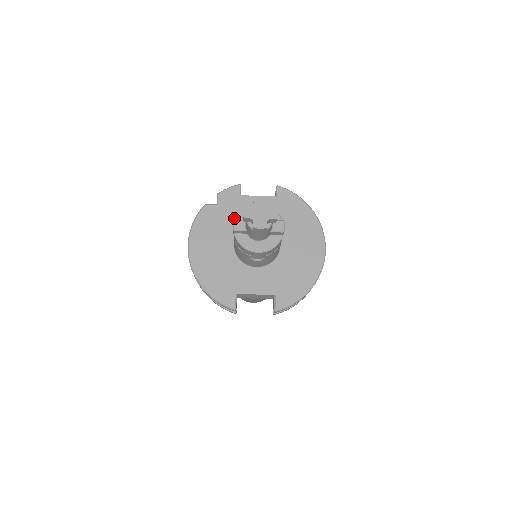
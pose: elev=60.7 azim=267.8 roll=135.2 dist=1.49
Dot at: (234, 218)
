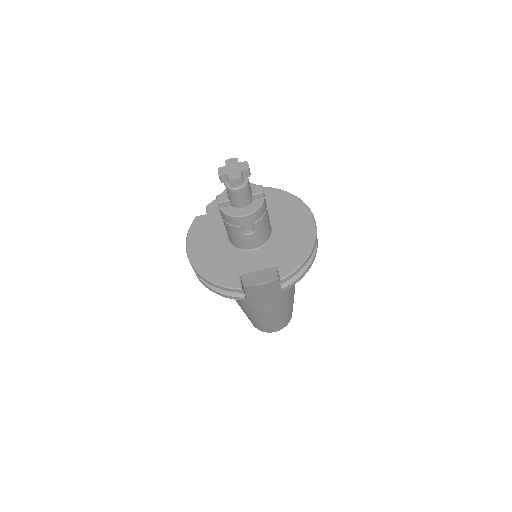
Dot at: occluded
